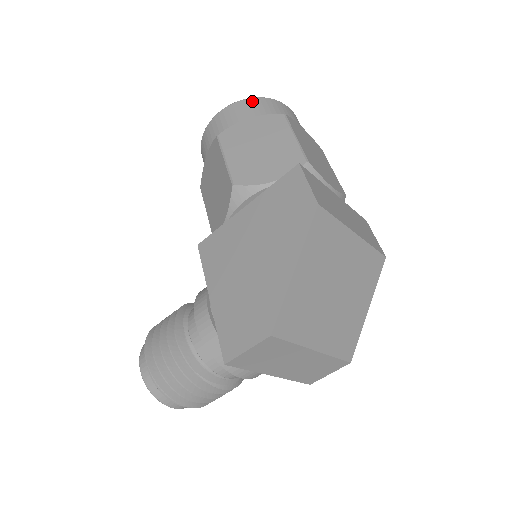
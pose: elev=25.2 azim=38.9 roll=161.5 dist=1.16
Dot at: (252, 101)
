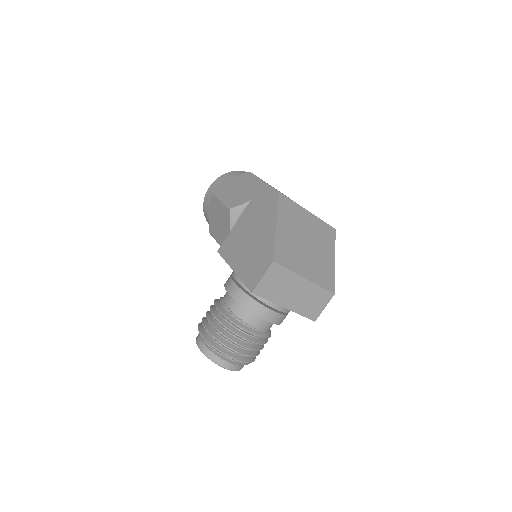
Dot at: (229, 174)
